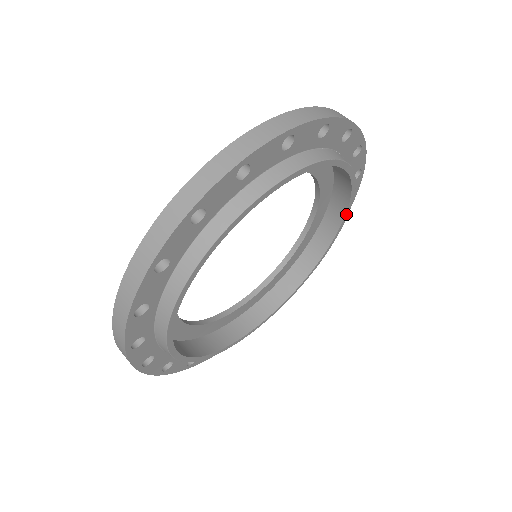
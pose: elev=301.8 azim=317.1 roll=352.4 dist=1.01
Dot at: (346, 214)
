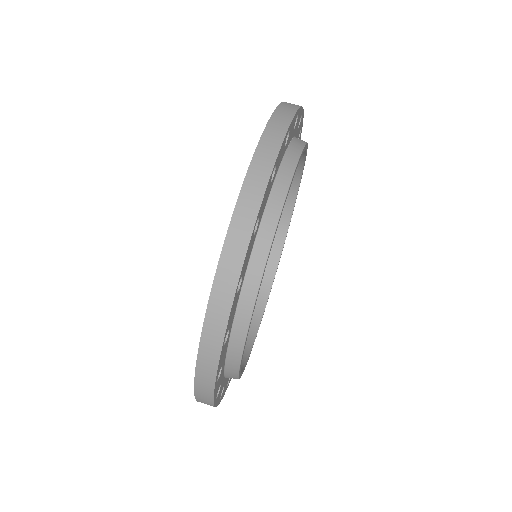
Dot at: (305, 156)
